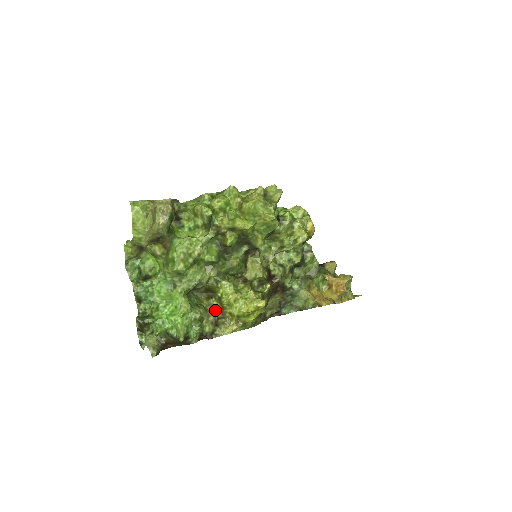
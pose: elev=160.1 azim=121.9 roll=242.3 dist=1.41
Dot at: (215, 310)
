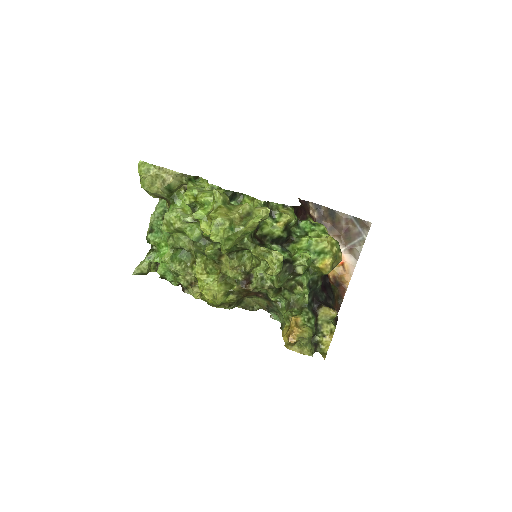
Dot at: (192, 274)
